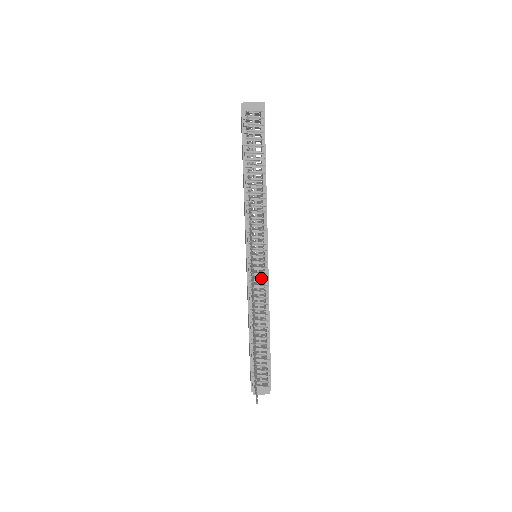
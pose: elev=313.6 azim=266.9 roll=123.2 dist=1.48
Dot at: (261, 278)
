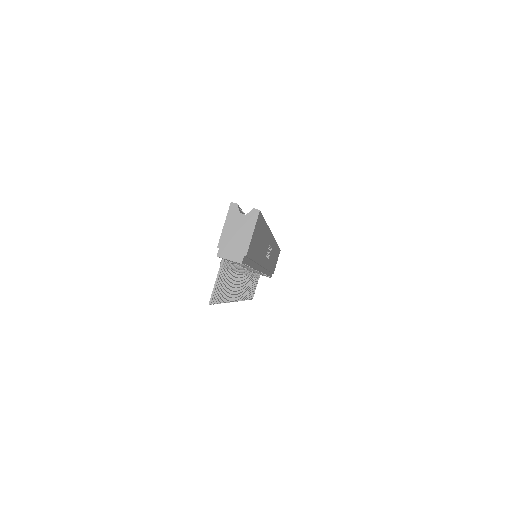
Dot at: occluded
